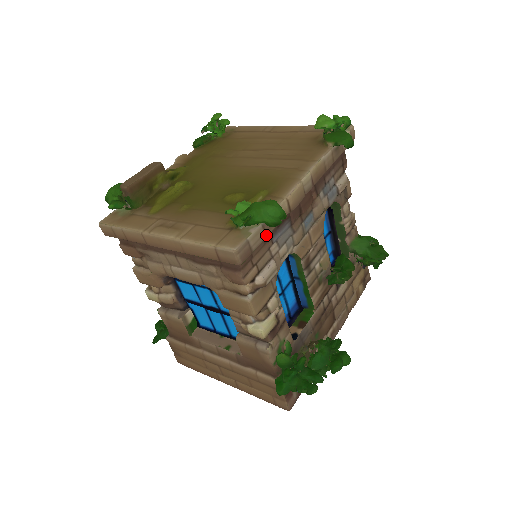
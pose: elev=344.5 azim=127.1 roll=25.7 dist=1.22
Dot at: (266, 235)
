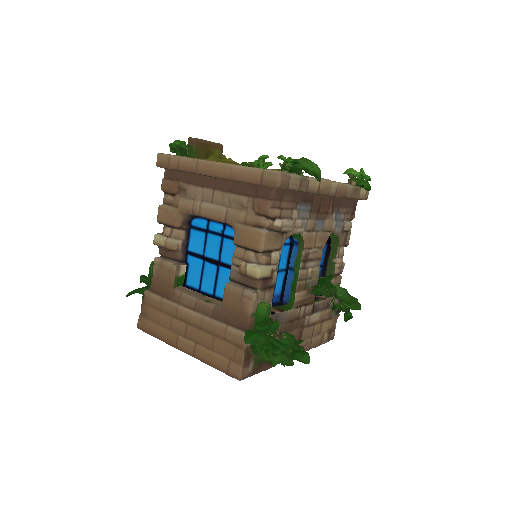
Dot at: (300, 188)
